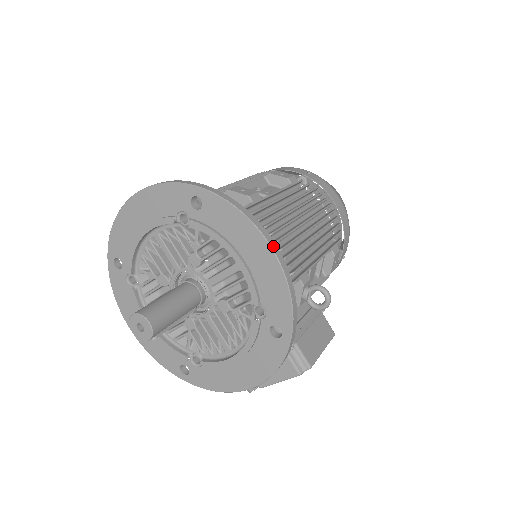
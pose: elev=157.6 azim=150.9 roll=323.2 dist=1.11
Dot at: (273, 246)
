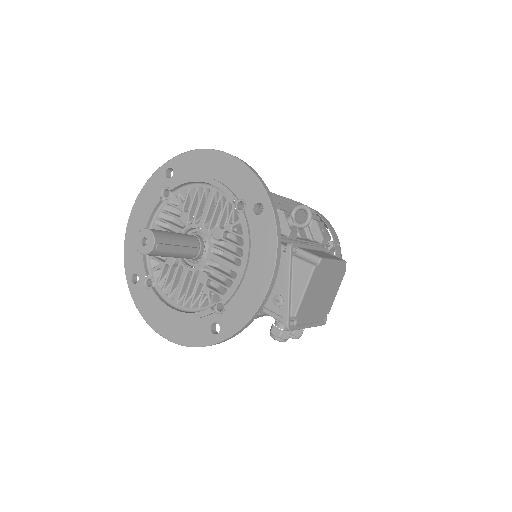
Dot at: (225, 152)
